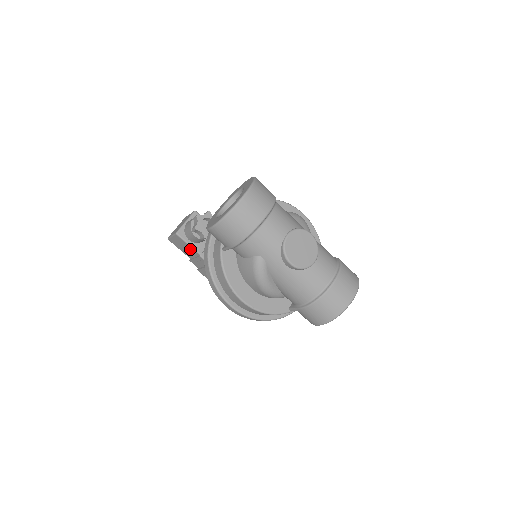
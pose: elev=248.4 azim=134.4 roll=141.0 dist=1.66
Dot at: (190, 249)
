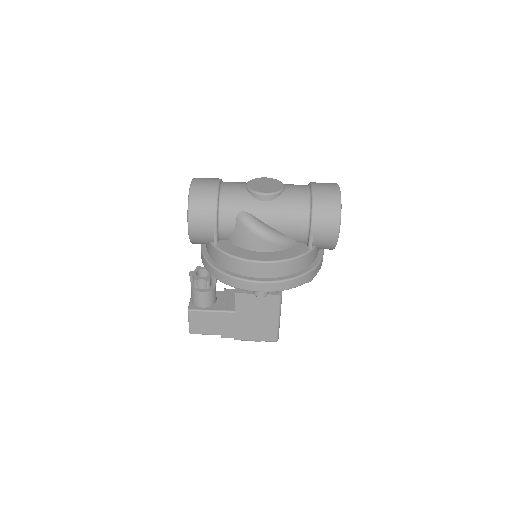
Dot at: (210, 316)
